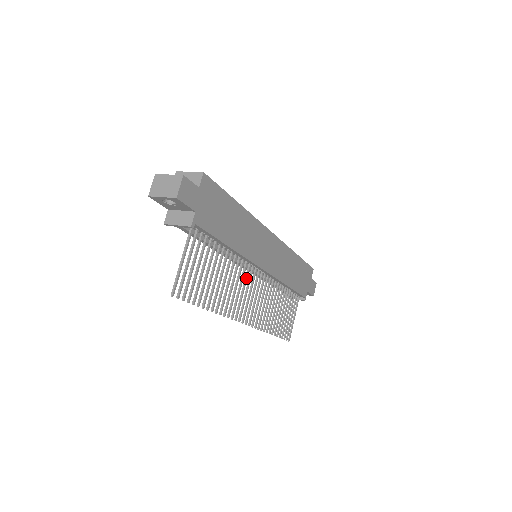
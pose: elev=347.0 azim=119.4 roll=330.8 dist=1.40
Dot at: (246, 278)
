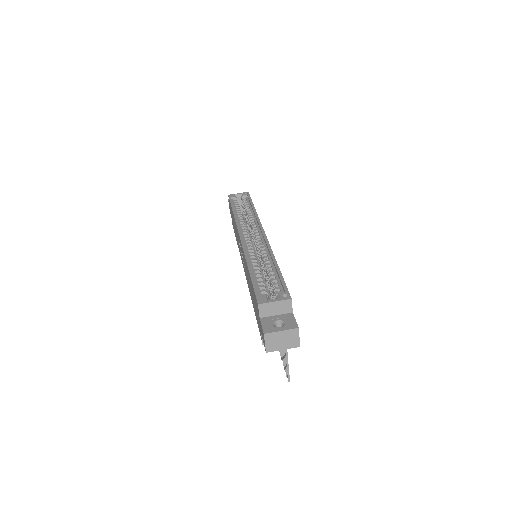
Dot at: occluded
